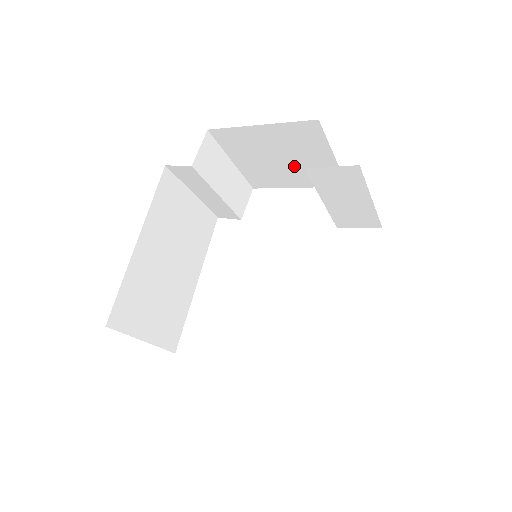
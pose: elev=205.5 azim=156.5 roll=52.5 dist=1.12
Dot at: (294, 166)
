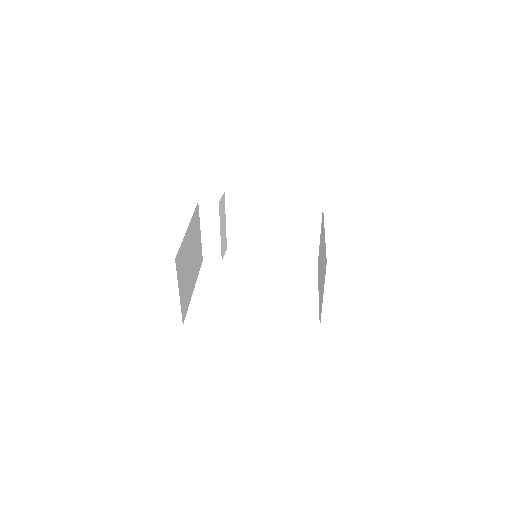
Dot at: (265, 228)
